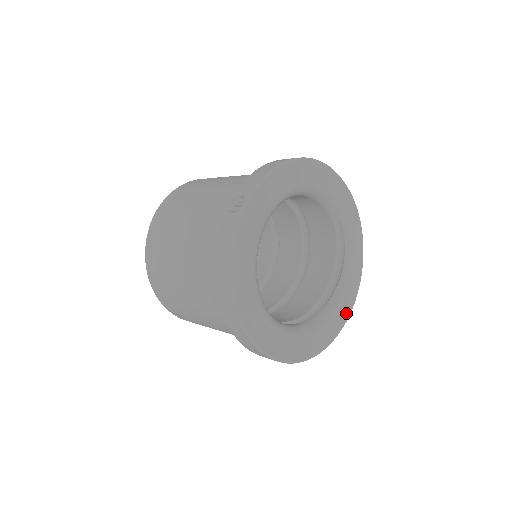
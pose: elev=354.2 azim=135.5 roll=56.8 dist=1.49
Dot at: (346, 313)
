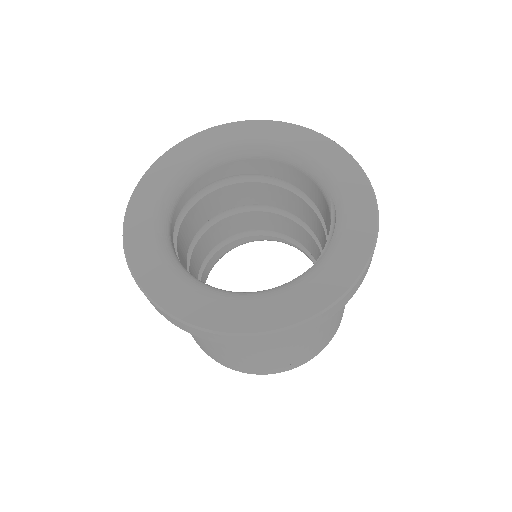
Dot at: (259, 322)
